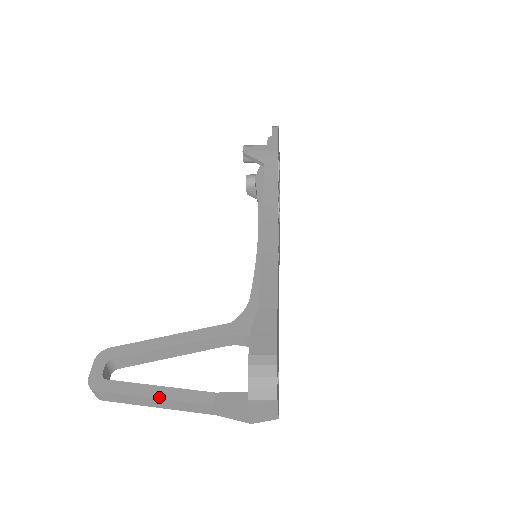
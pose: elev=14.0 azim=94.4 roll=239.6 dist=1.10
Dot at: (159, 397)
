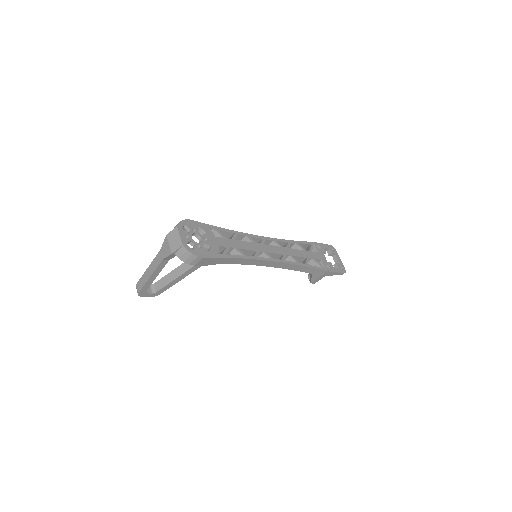
Dot at: (149, 266)
